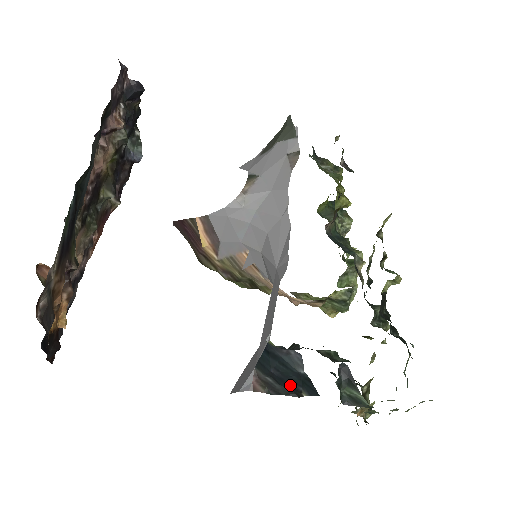
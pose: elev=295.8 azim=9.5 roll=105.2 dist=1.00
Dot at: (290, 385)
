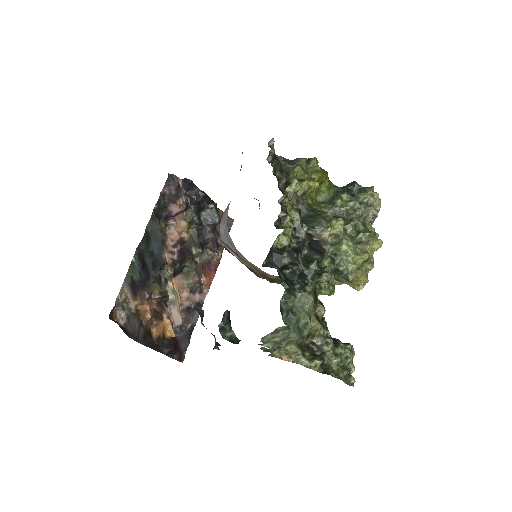
Dot at: occluded
